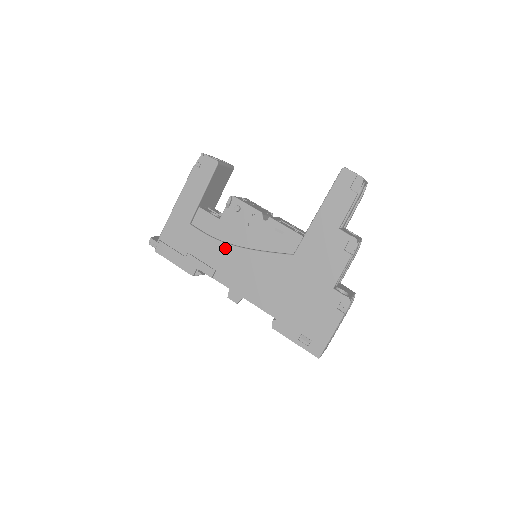
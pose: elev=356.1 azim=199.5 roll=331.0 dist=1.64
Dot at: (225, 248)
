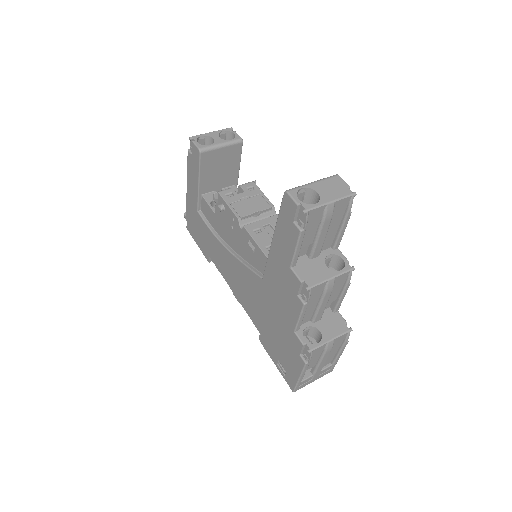
Dot at: (220, 246)
